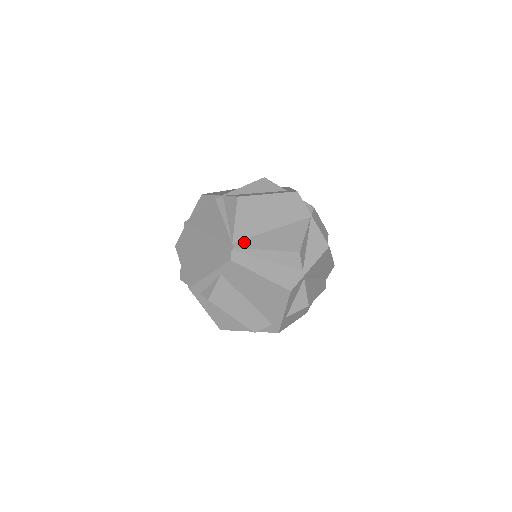
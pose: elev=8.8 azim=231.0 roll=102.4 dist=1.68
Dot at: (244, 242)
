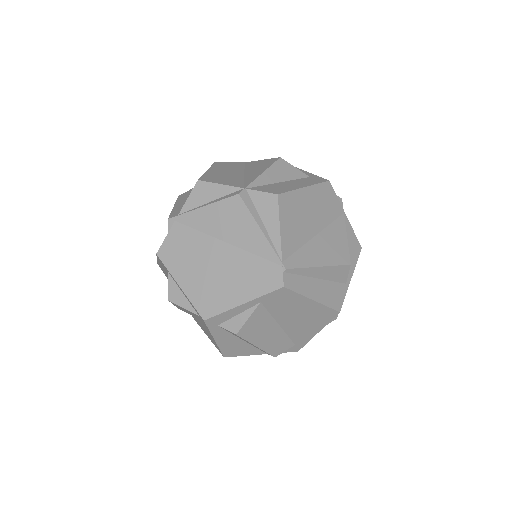
Dot at: (294, 259)
